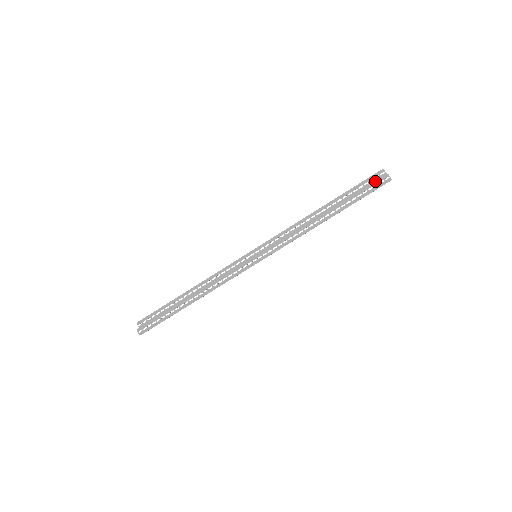
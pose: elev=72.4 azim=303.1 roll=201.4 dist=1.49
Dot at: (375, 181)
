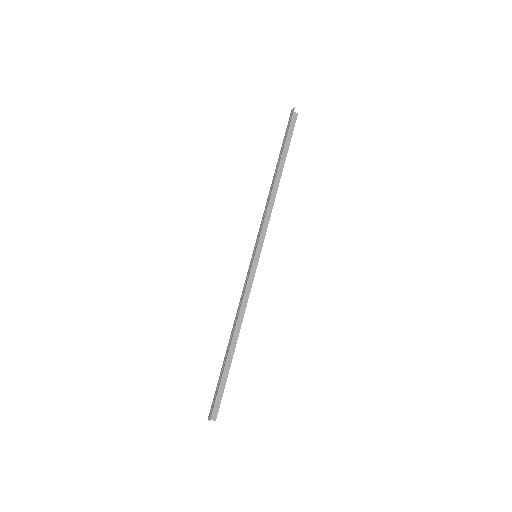
Dot at: (288, 123)
